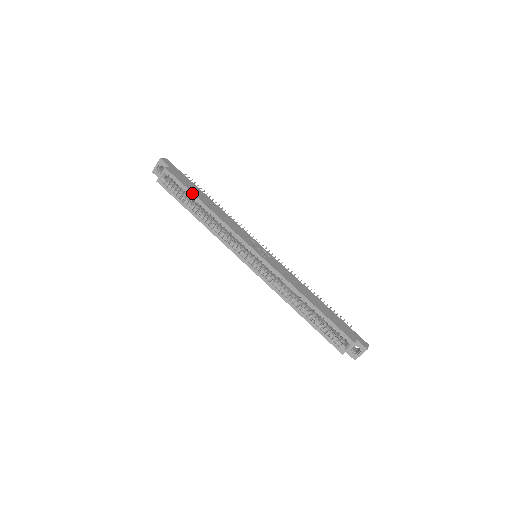
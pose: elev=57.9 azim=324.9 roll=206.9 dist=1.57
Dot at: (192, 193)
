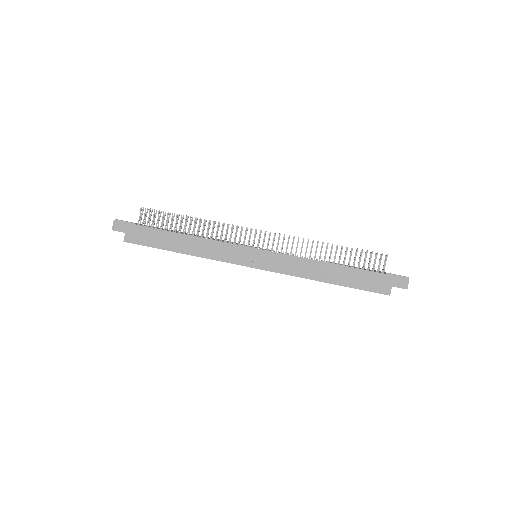
Dot at: occluded
